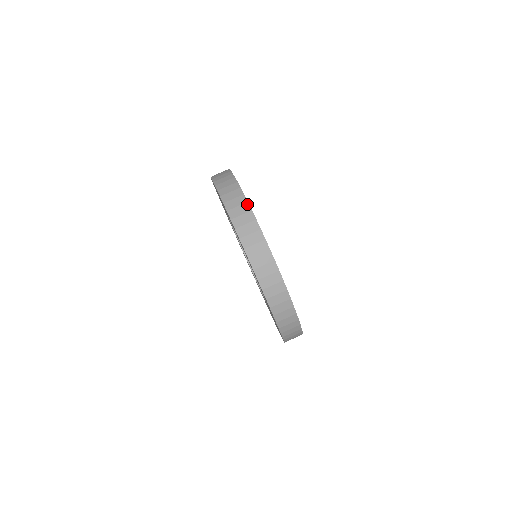
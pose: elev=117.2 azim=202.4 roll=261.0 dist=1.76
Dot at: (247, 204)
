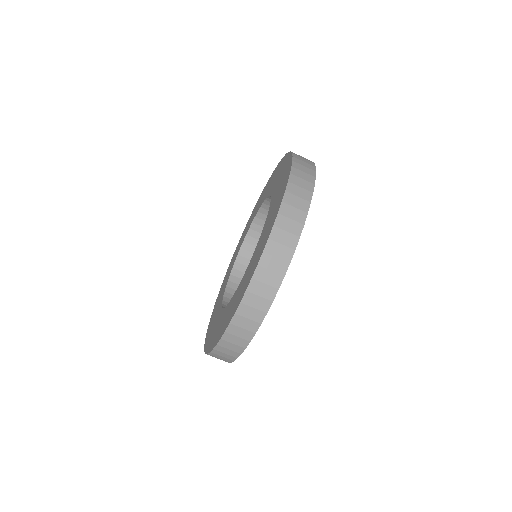
Dot at: (297, 239)
